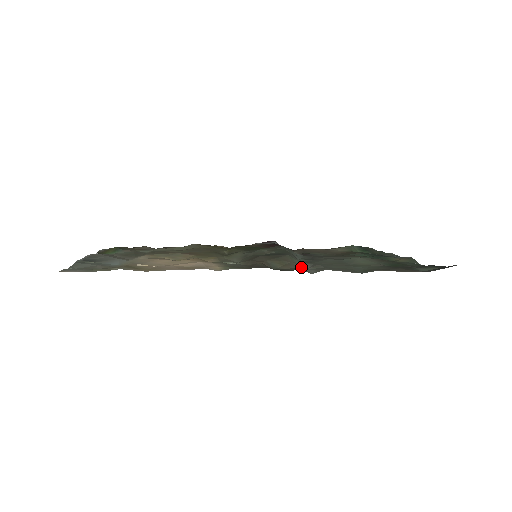
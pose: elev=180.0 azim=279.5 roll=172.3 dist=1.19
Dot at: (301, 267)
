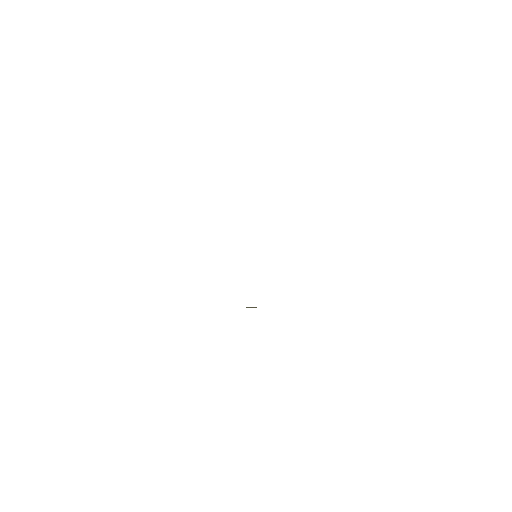
Dot at: occluded
